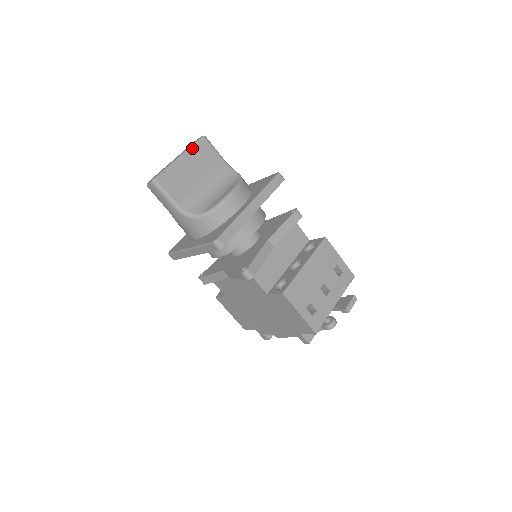
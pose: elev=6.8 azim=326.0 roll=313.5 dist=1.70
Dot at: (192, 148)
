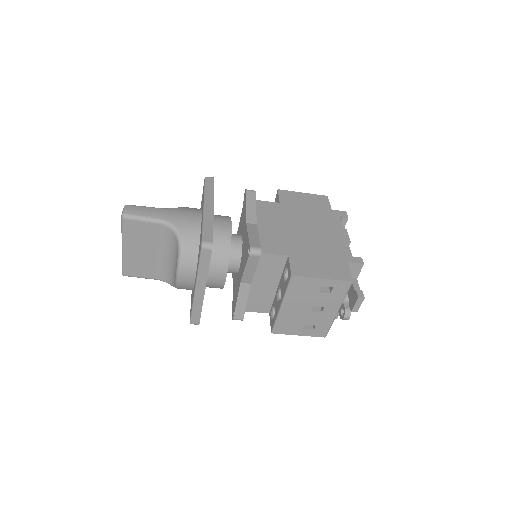
Dot at: (123, 235)
